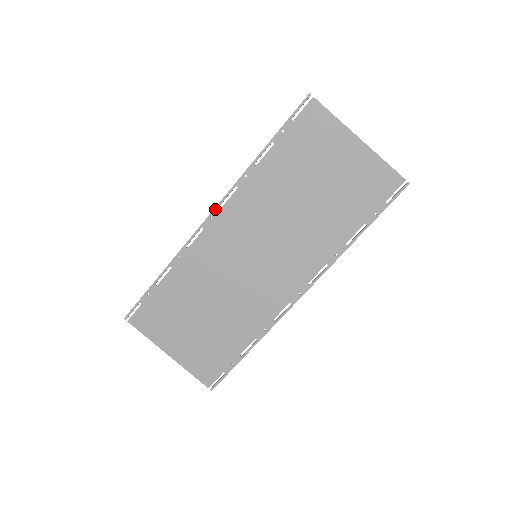
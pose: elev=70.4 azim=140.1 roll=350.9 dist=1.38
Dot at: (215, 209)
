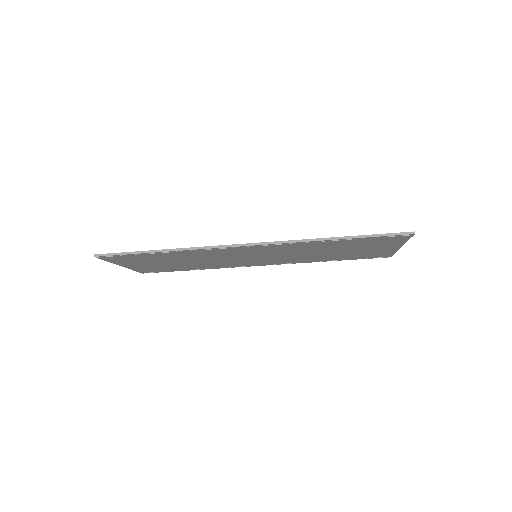
Dot at: (258, 245)
